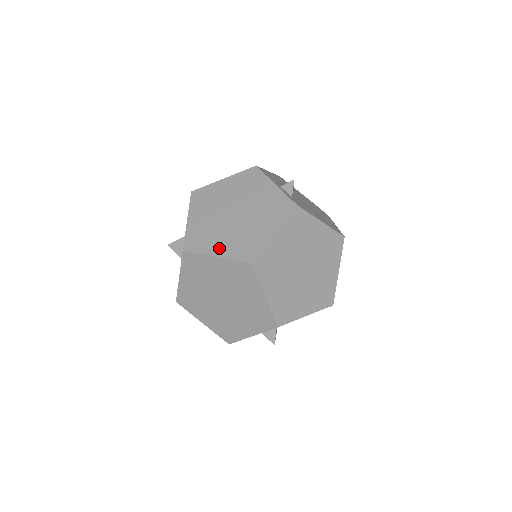
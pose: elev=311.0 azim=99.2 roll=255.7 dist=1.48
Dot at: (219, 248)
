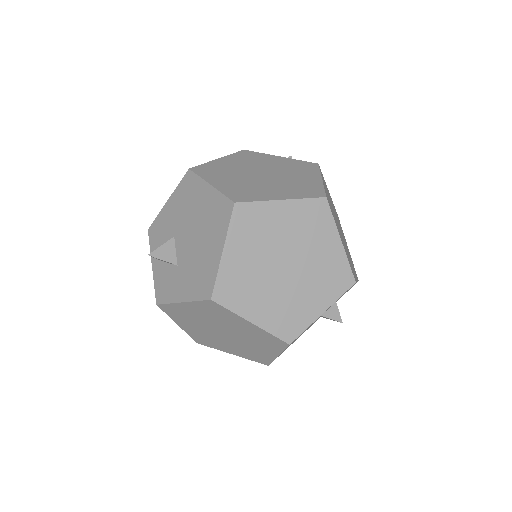
Dot at: (277, 194)
